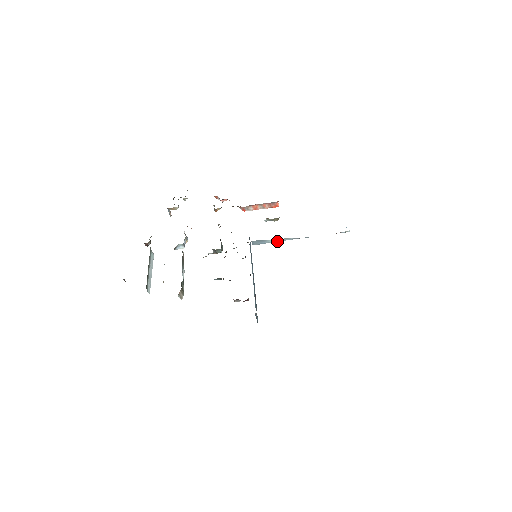
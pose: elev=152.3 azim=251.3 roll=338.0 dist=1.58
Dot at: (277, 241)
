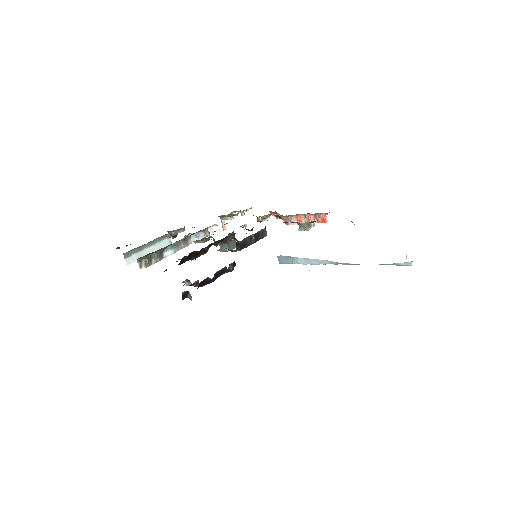
Dot at: (309, 263)
